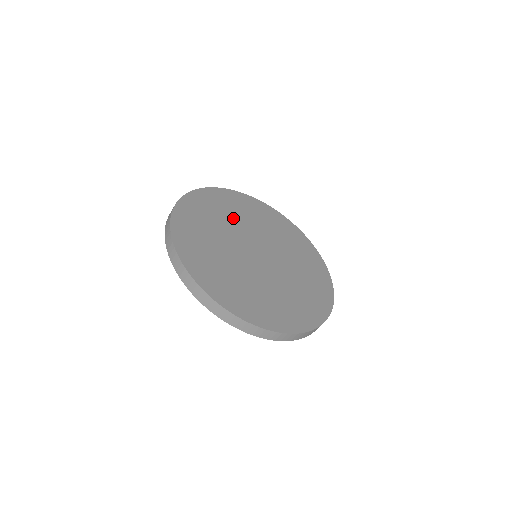
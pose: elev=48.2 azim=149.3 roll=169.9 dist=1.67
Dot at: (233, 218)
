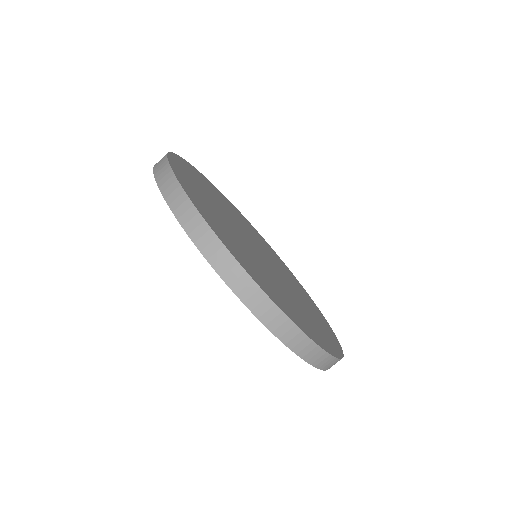
Dot at: (221, 204)
